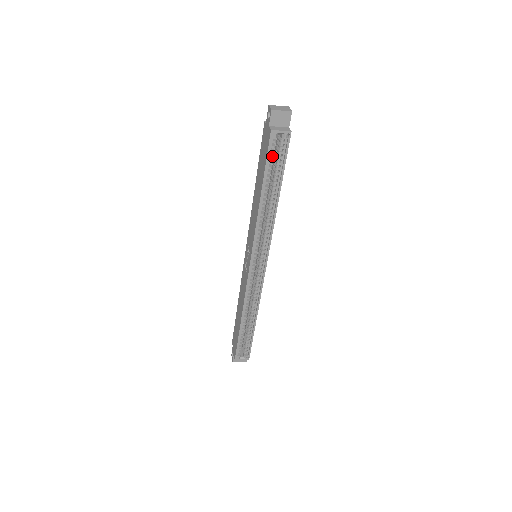
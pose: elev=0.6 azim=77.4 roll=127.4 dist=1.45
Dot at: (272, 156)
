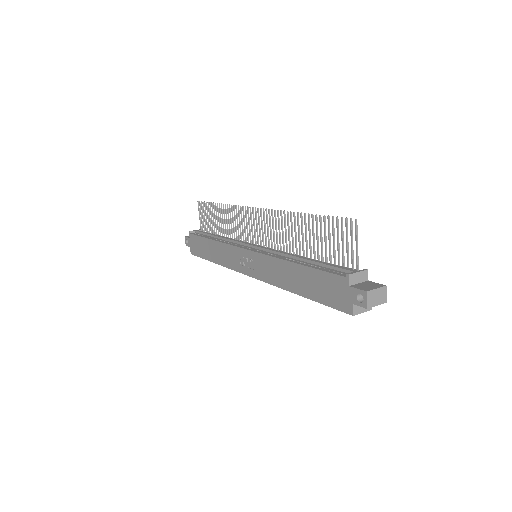
Dot at: occluded
